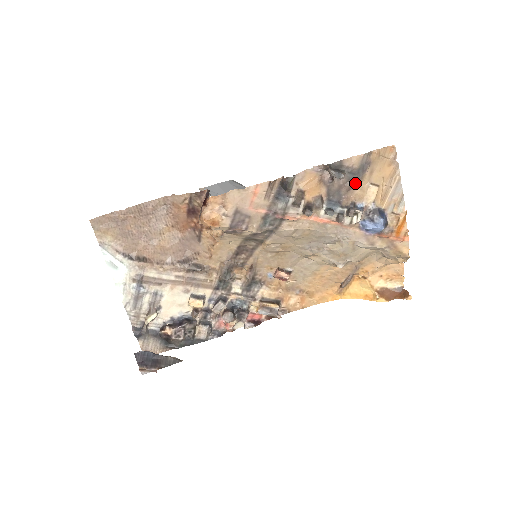
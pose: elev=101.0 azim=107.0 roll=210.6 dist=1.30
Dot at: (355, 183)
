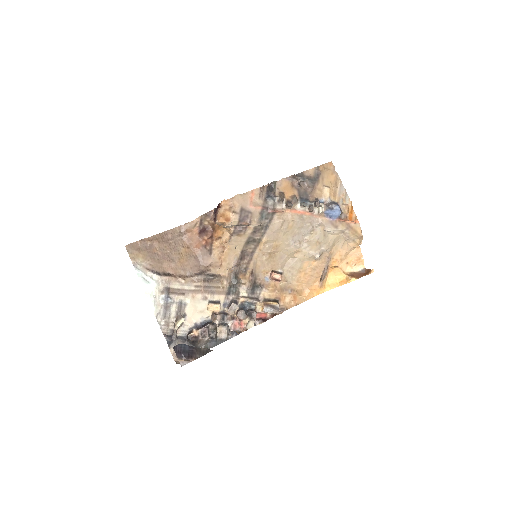
Dot at: (314, 186)
